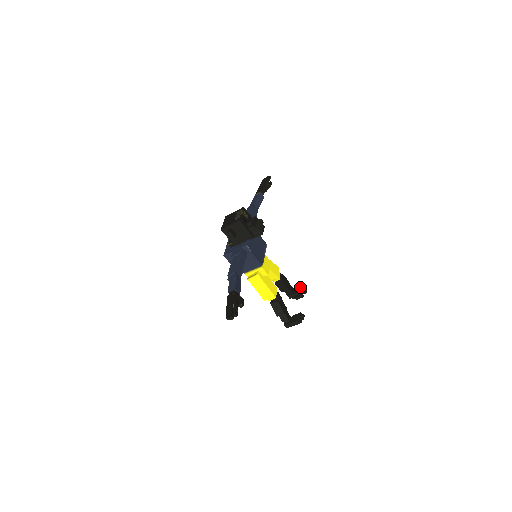
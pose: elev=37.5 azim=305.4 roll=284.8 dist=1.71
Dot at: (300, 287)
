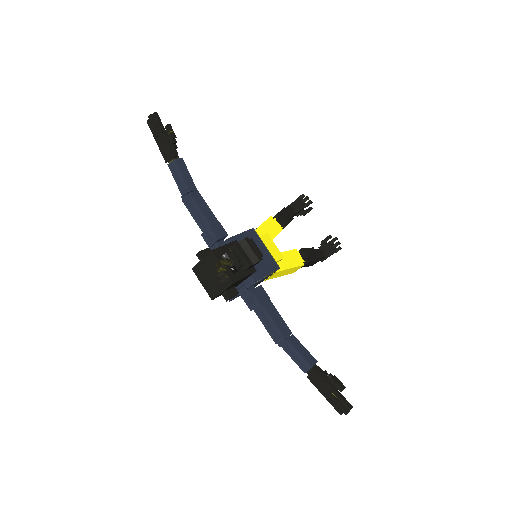
Dot at: (299, 200)
